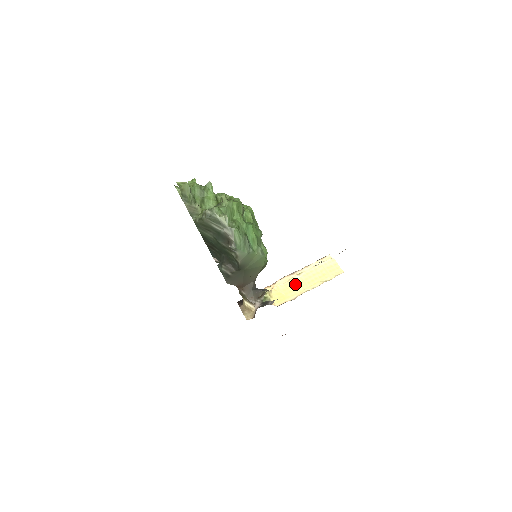
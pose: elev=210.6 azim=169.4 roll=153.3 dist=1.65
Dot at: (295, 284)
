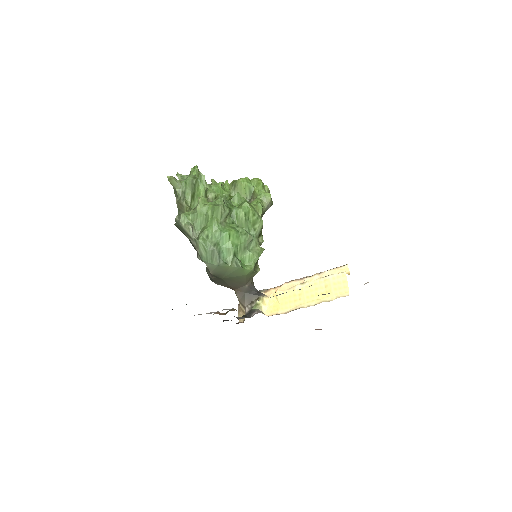
Dot at: (294, 295)
